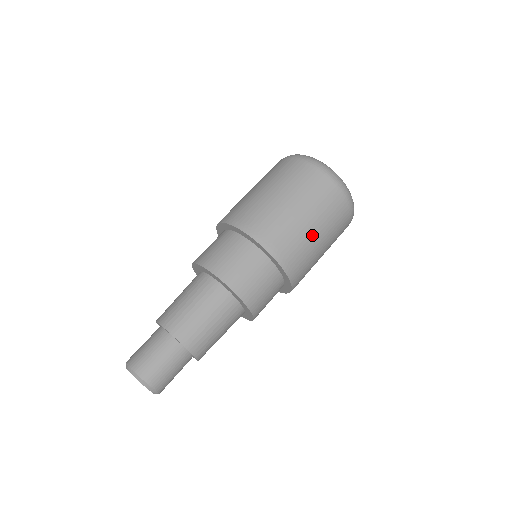
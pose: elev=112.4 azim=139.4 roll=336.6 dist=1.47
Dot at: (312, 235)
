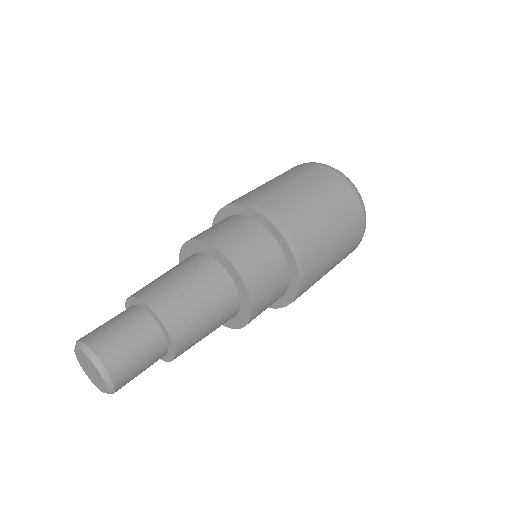
Dot at: (314, 208)
